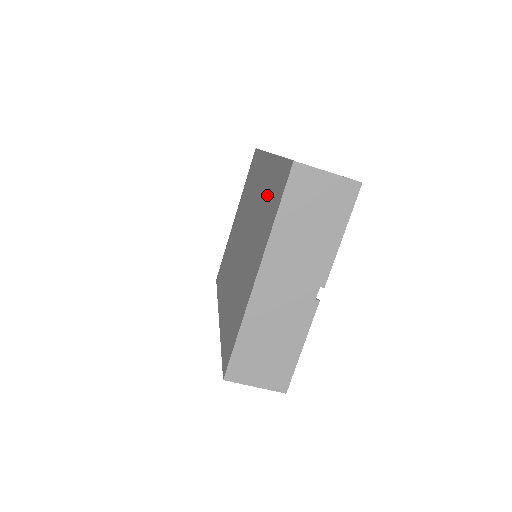
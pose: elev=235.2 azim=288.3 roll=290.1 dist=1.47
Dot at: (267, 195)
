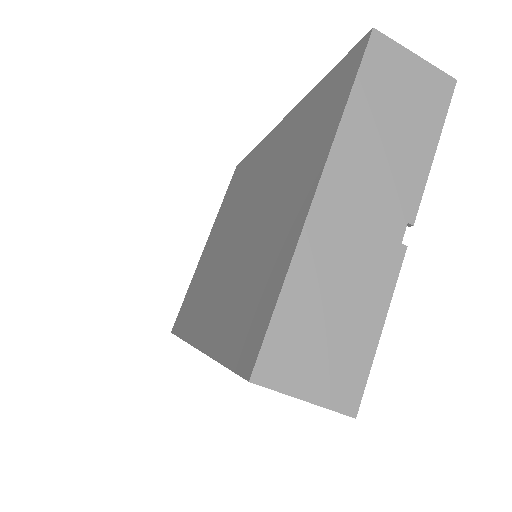
Dot at: (300, 130)
